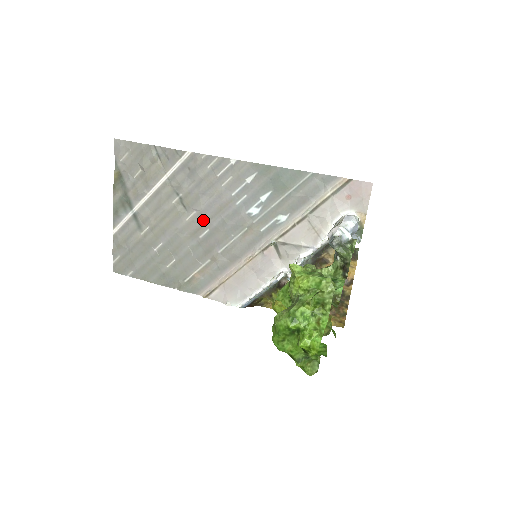
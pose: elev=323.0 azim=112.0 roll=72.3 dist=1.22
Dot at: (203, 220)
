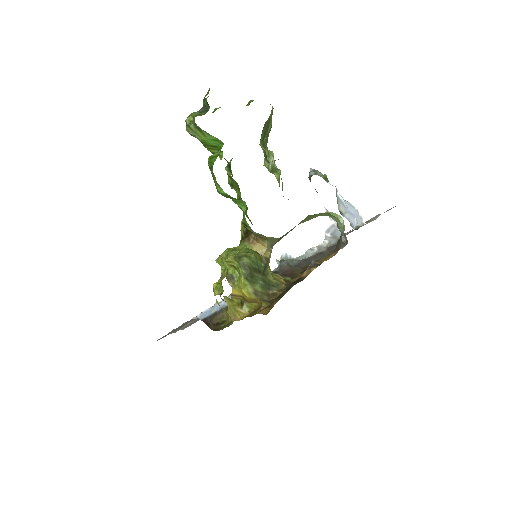
Dot at: occluded
